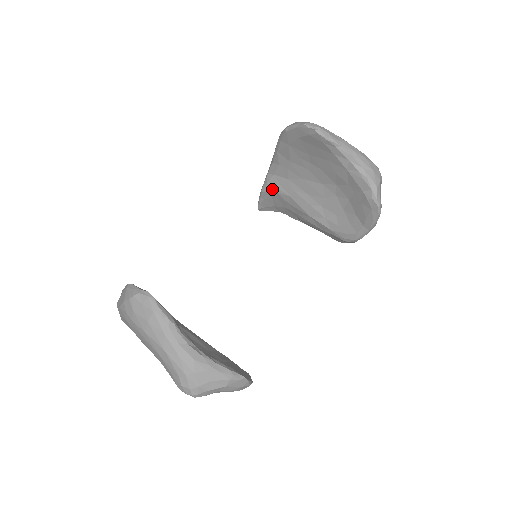
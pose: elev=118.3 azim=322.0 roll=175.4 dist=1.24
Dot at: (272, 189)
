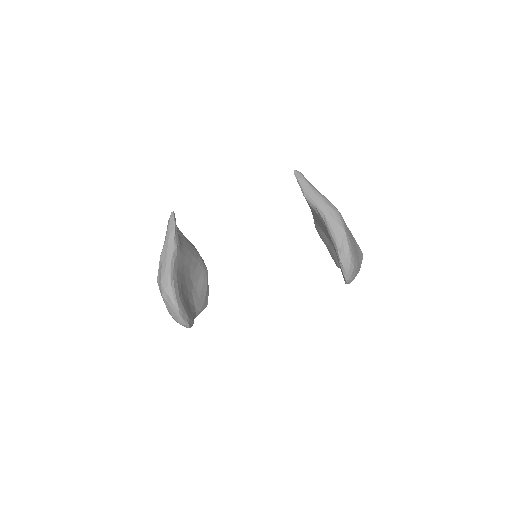
Dot at: (310, 207)
